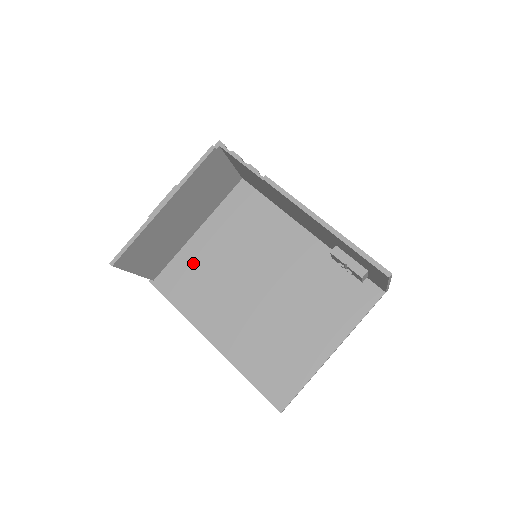
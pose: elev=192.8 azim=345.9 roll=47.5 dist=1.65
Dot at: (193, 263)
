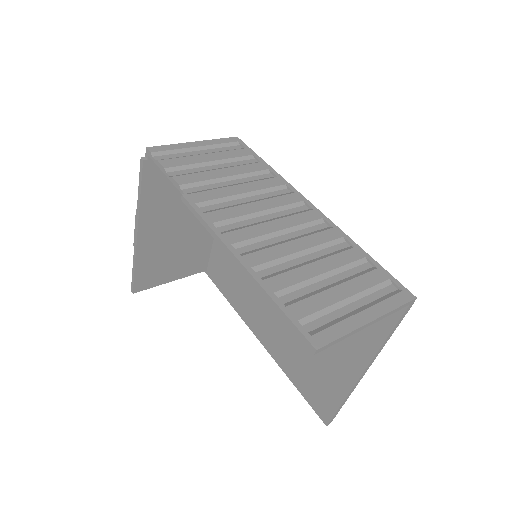
Dot at: (226, 253)
